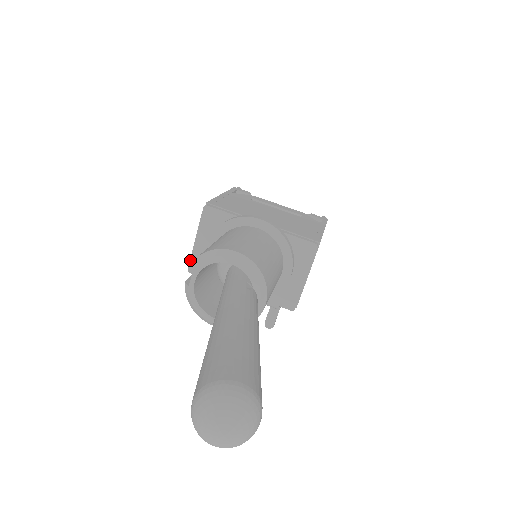
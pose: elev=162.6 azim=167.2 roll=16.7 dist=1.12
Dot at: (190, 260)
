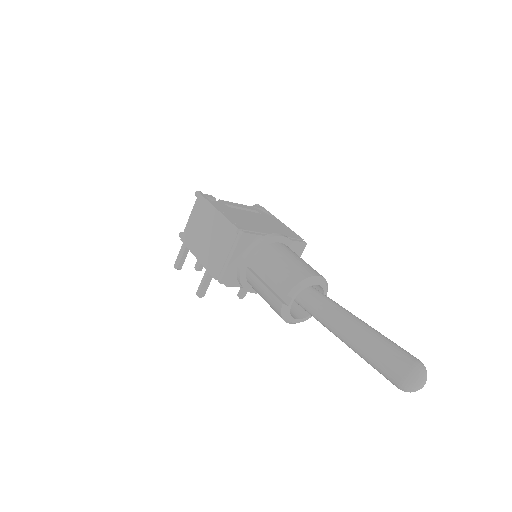
Dot at: (223, 275)
